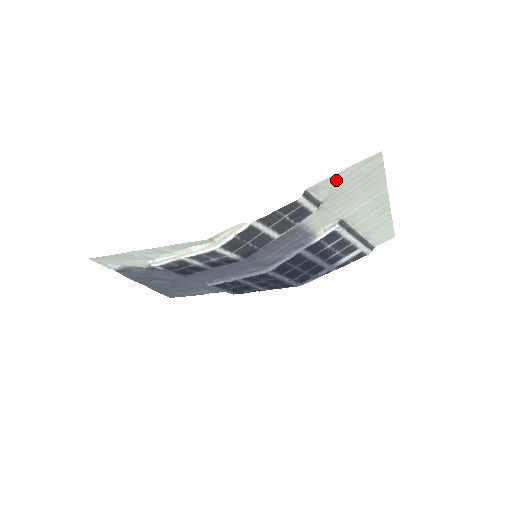
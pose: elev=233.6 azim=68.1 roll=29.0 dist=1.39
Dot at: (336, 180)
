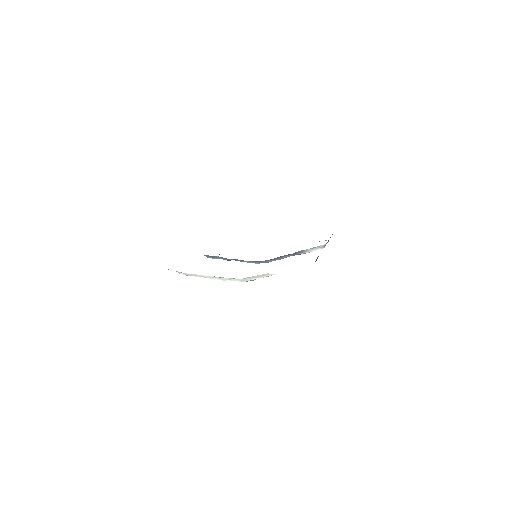
Dot at: occluded
